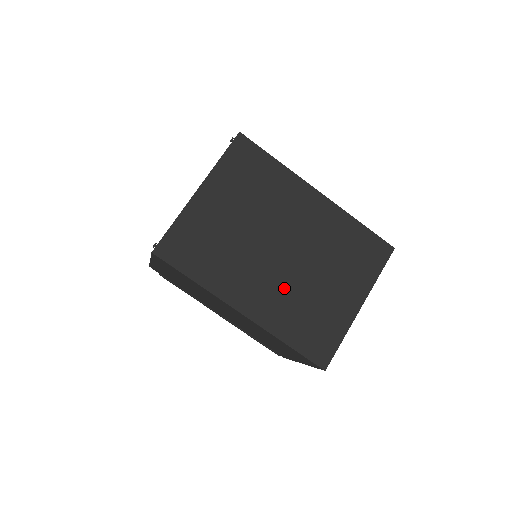
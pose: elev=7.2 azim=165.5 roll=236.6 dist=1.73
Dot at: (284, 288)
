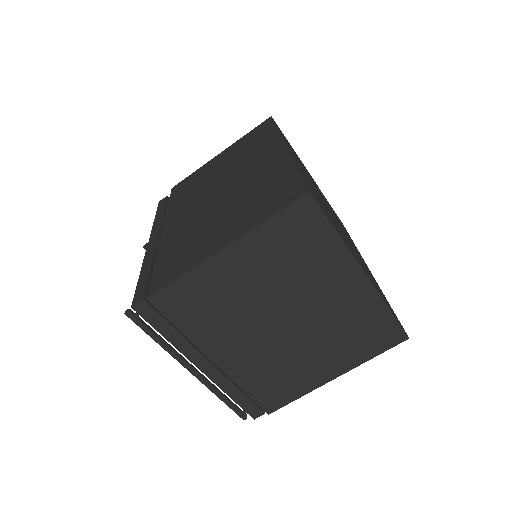
Dot at: (319, 196)
